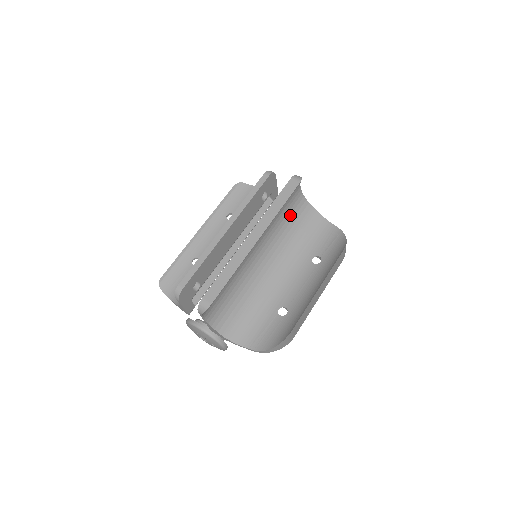
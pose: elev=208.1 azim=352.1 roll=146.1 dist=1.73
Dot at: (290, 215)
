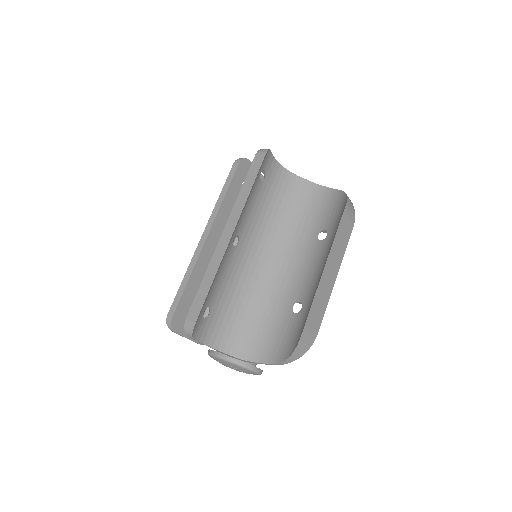
Dot at: (277, 197)
